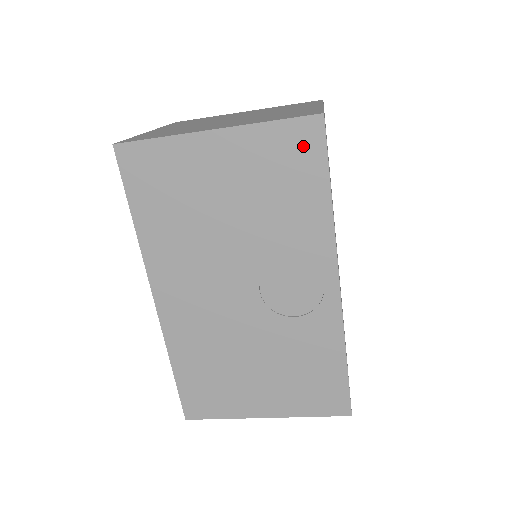
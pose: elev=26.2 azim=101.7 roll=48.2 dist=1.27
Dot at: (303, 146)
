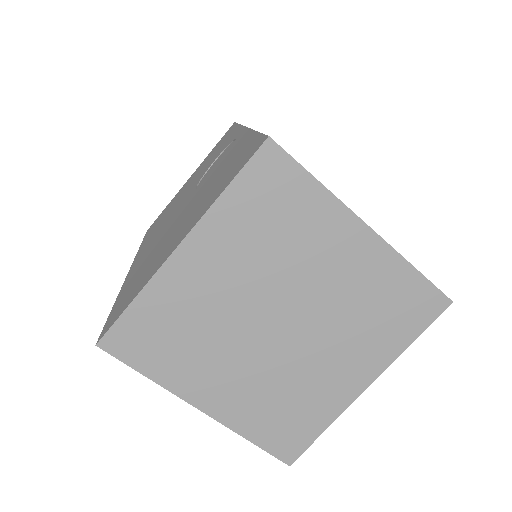
Dot at: occluded
